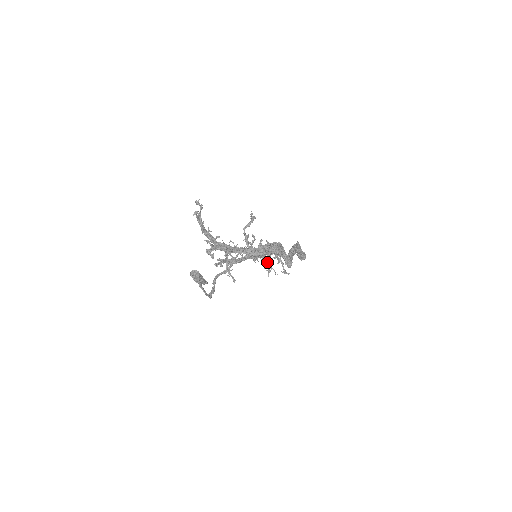
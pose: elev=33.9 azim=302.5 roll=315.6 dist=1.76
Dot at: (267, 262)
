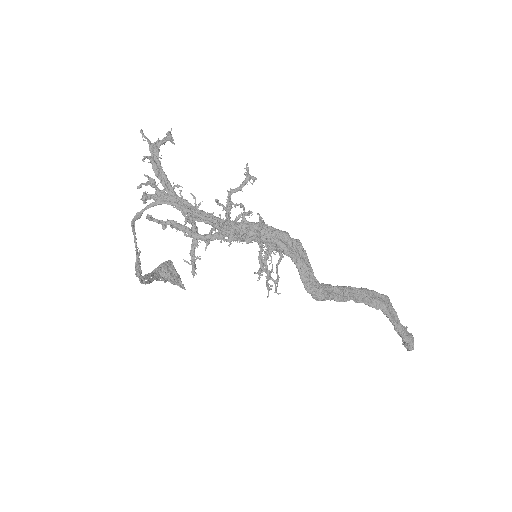
Dot at: occluded
